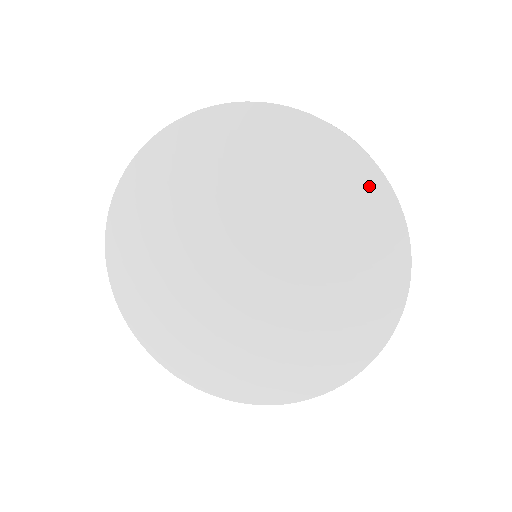
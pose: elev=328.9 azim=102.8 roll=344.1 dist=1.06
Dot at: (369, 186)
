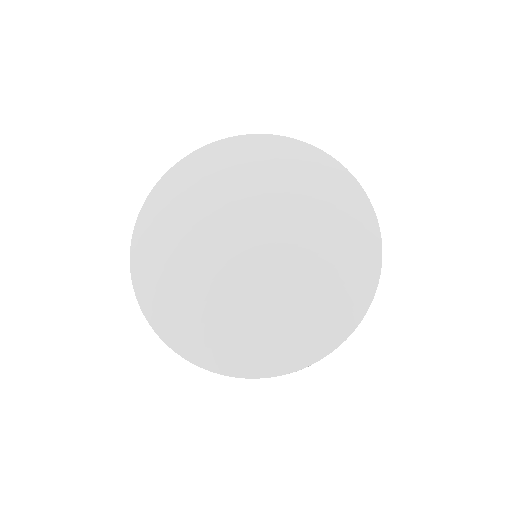
Dot at: (354, 197)
